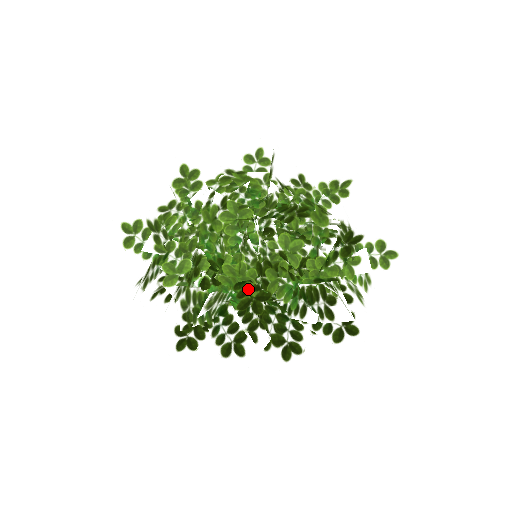
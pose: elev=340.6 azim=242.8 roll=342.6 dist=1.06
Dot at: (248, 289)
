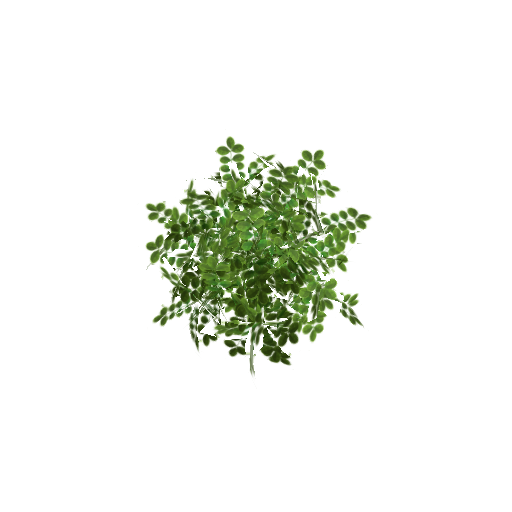
Dot at: (208, 320)
